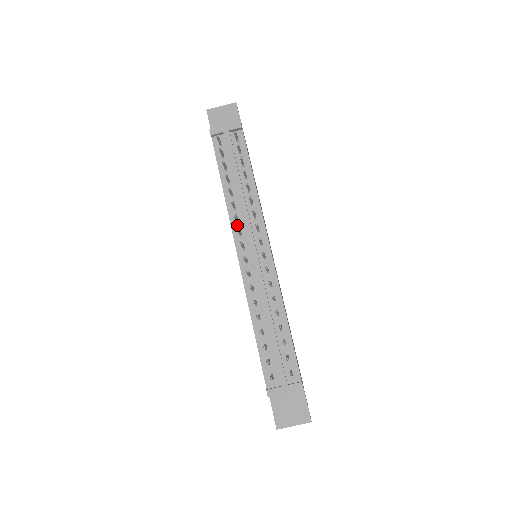
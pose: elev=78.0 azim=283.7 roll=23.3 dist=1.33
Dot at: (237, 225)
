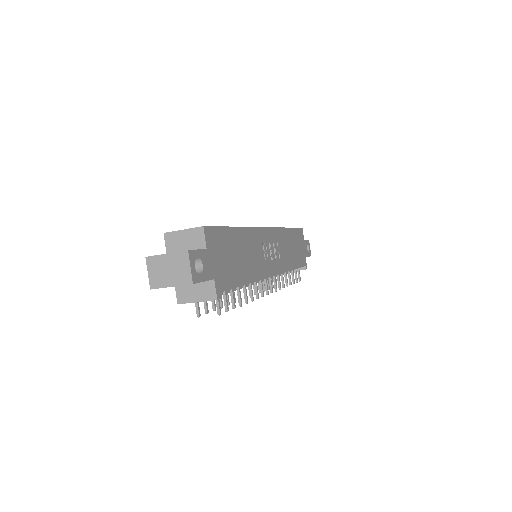
Dot at: occluded
